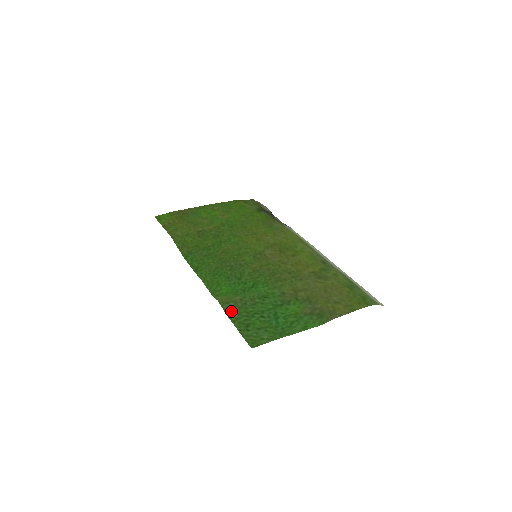
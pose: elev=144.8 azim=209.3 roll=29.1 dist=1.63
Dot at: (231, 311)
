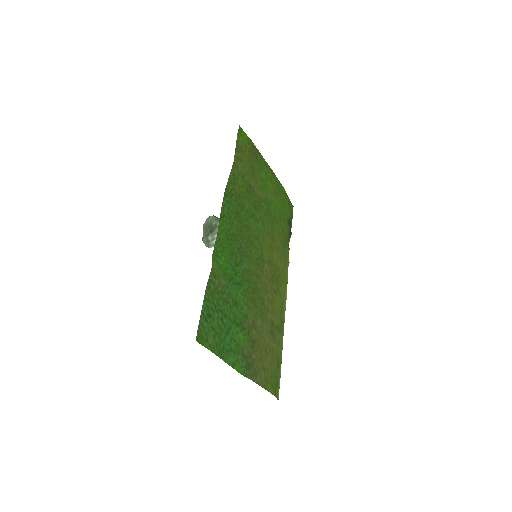
Dot at: (211, 288)
